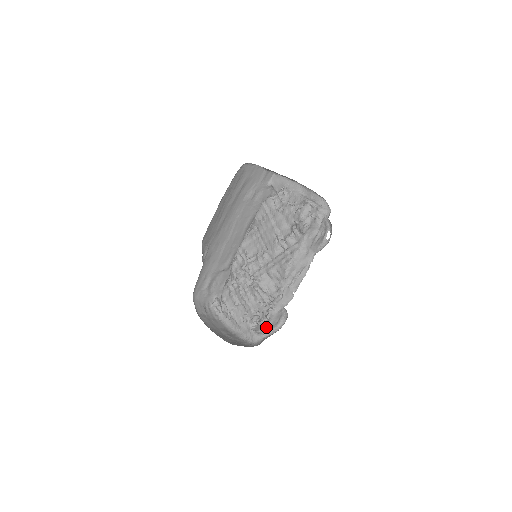
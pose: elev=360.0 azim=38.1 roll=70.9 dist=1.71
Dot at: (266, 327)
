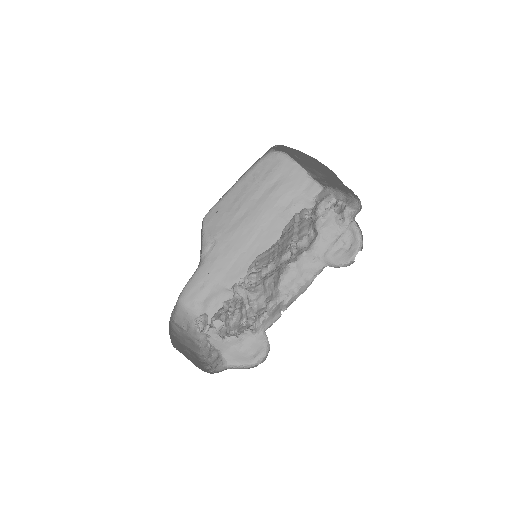
Dot at: (234, 353)
